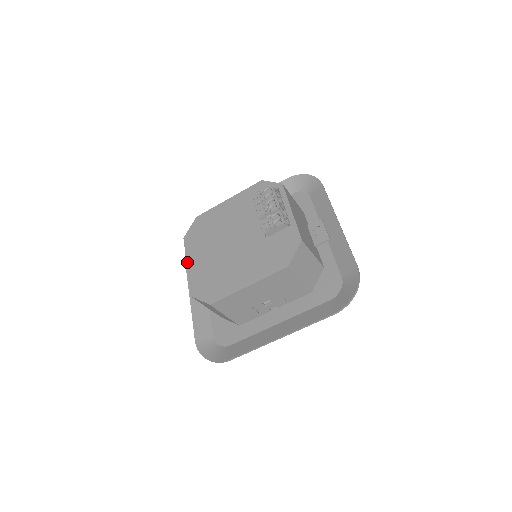
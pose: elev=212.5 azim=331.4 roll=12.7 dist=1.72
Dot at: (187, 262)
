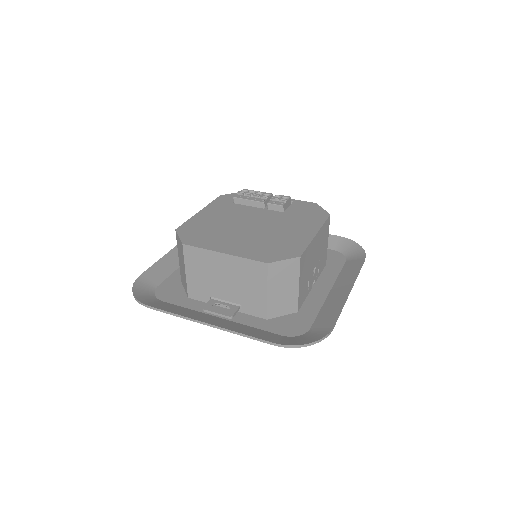
Dot at: (219, 251)
